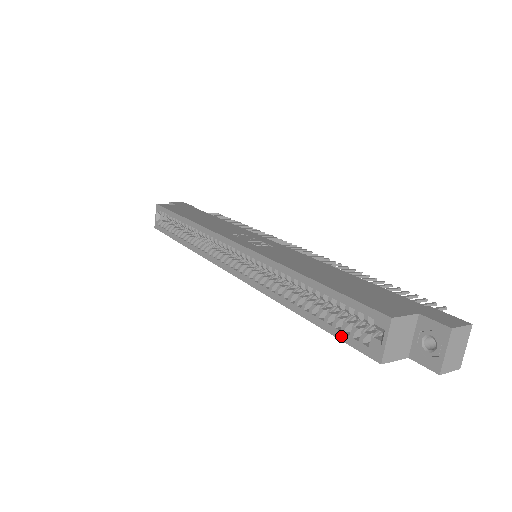
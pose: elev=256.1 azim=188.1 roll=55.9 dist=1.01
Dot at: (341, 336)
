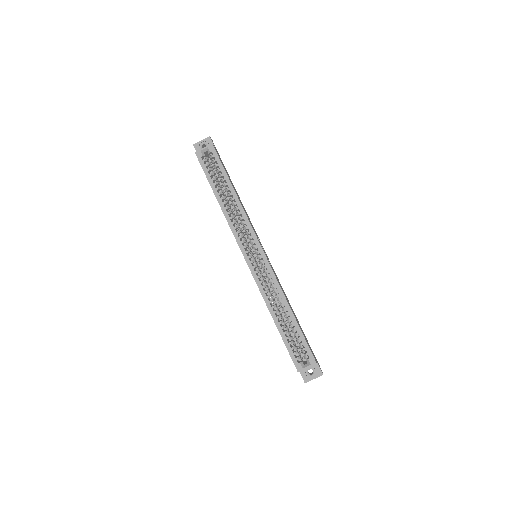
Dot at: (289, 350)
